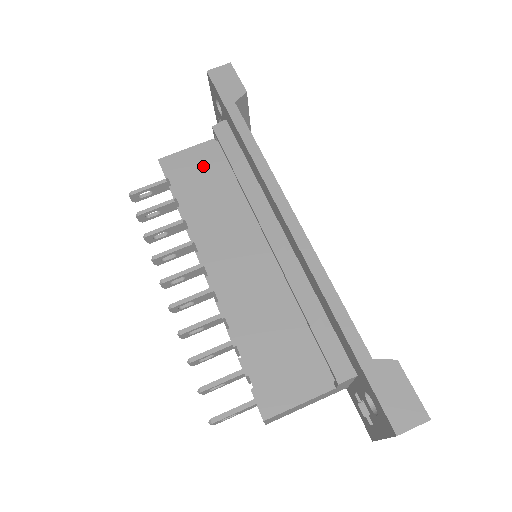
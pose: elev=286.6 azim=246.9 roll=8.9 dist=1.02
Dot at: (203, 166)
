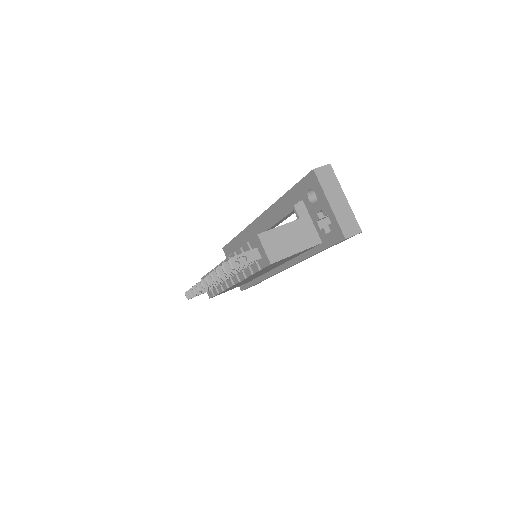
Dot at: occluded
